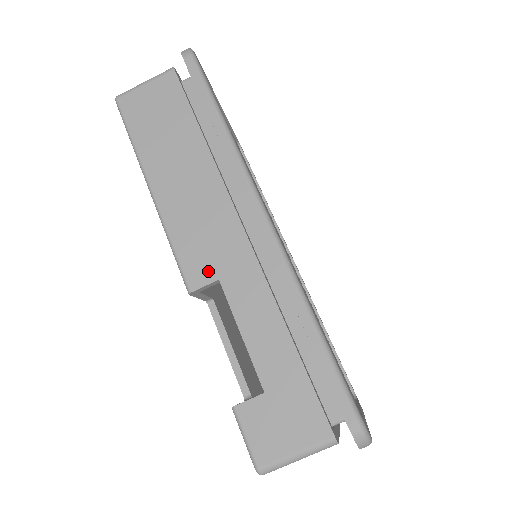
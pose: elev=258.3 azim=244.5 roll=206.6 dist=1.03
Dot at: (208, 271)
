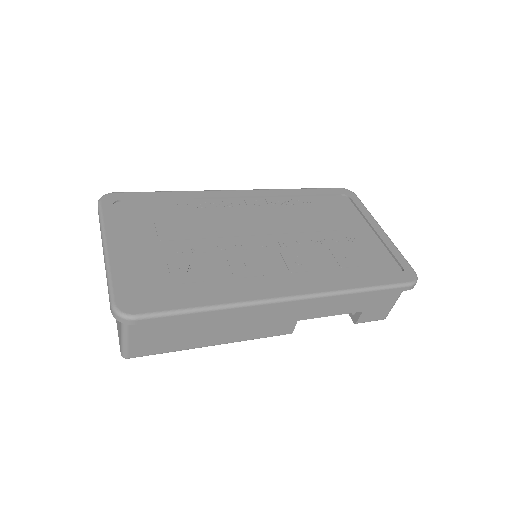
Dot at: (289, 325)
